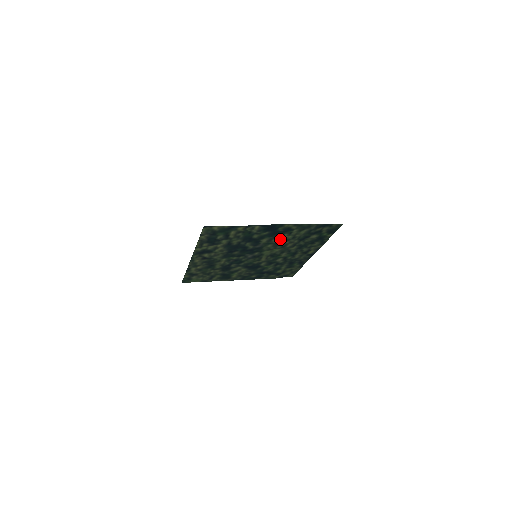
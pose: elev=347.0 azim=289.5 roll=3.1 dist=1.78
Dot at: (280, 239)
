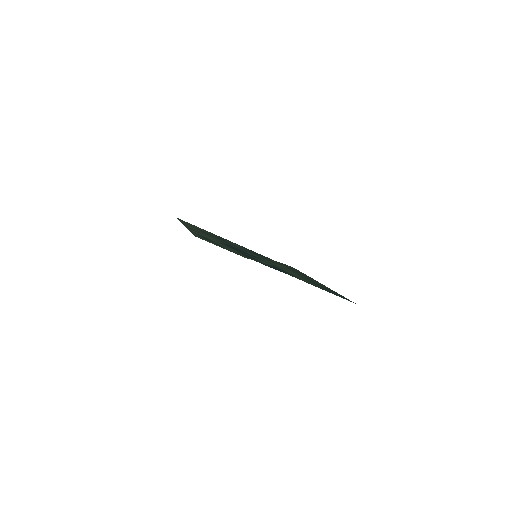
Dot at: (284, 270)
